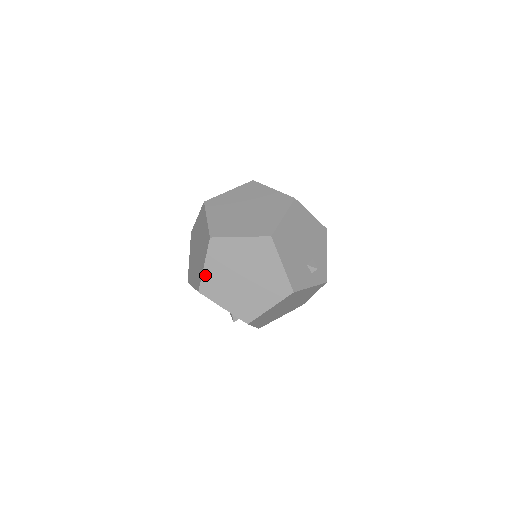
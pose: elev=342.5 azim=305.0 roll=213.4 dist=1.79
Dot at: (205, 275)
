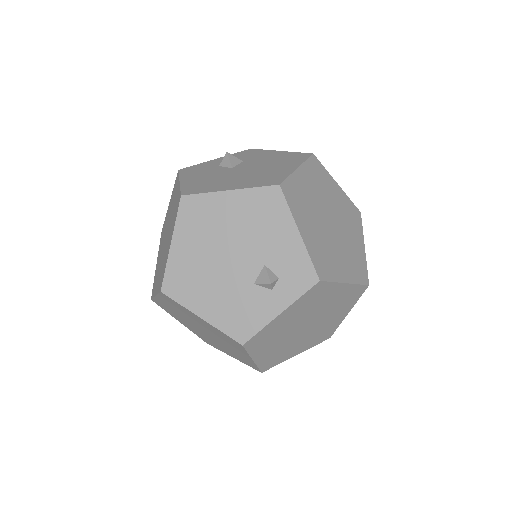
Dot at: (191, 330)
